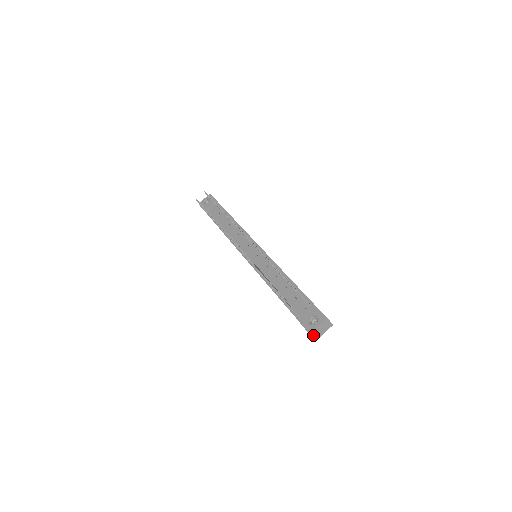
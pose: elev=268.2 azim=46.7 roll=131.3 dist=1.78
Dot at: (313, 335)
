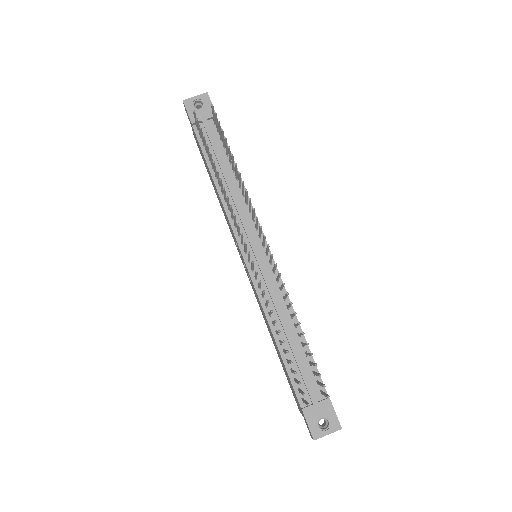
Dot at: (315, 438)
